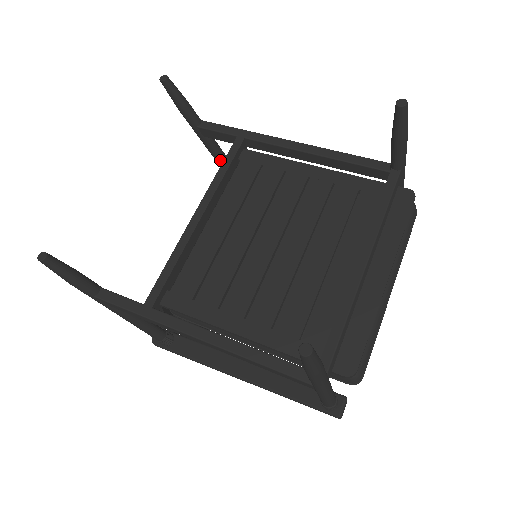
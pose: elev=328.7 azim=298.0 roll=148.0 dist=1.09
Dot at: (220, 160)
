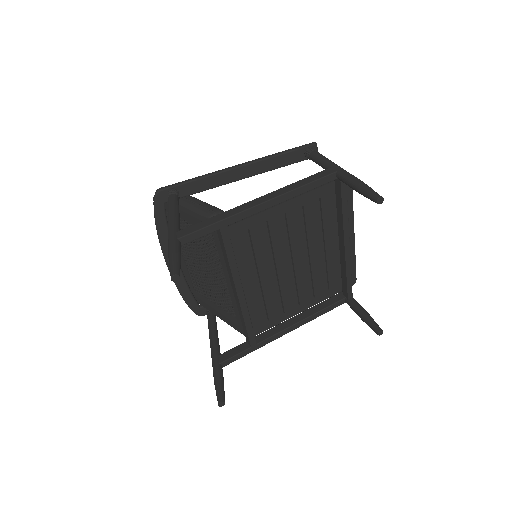
Dot at: occluded
